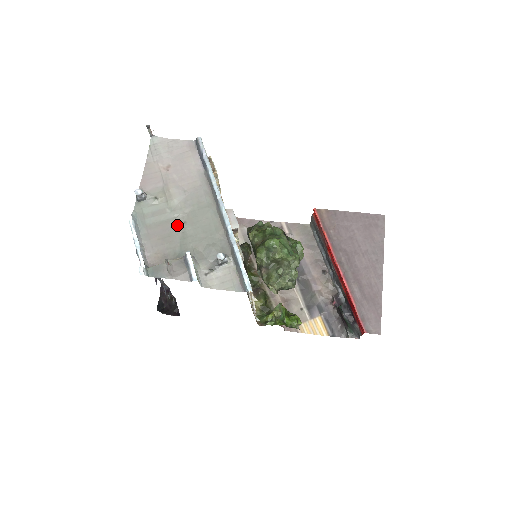
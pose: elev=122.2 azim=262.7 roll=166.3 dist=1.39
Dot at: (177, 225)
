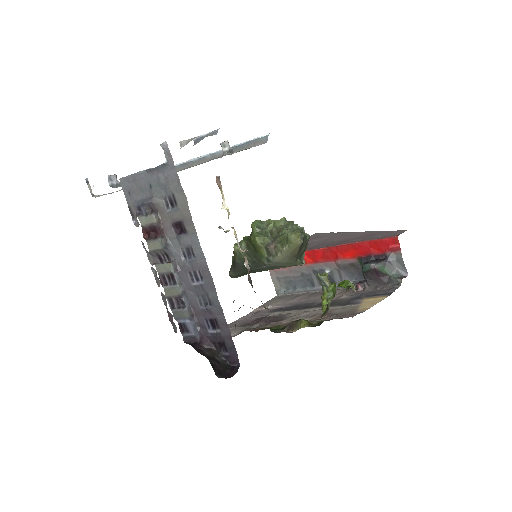
Dot at: occluded
